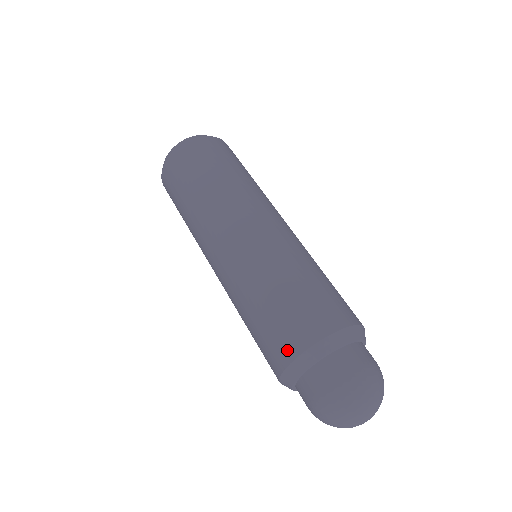
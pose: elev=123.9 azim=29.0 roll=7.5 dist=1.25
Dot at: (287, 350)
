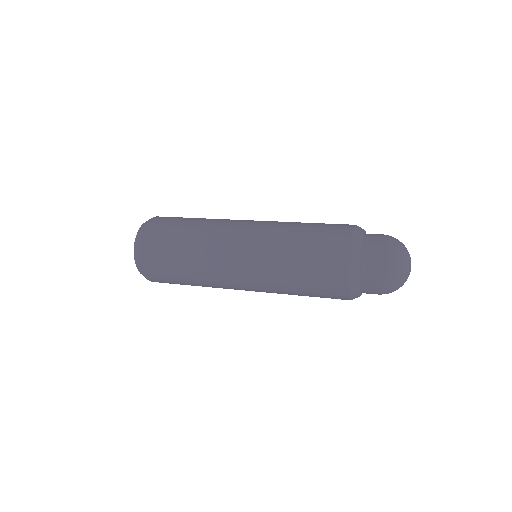
Dot at: (345, 229)
